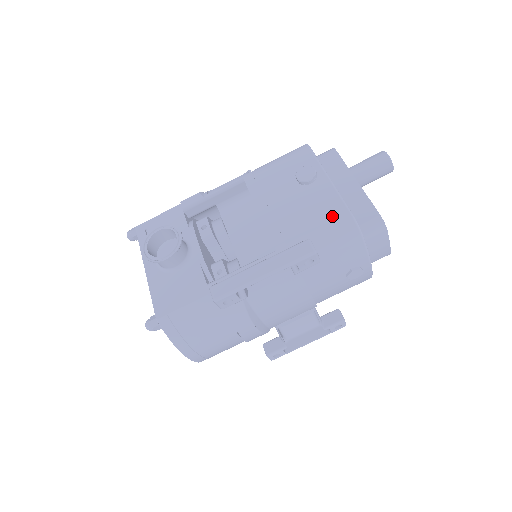
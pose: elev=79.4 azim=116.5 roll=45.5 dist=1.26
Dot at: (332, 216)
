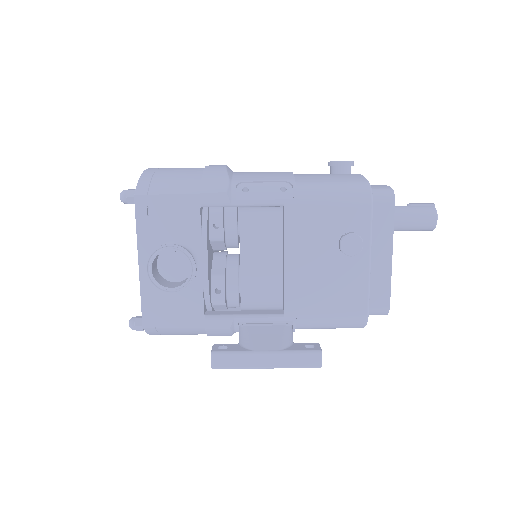
Dot at: (351, 306)
